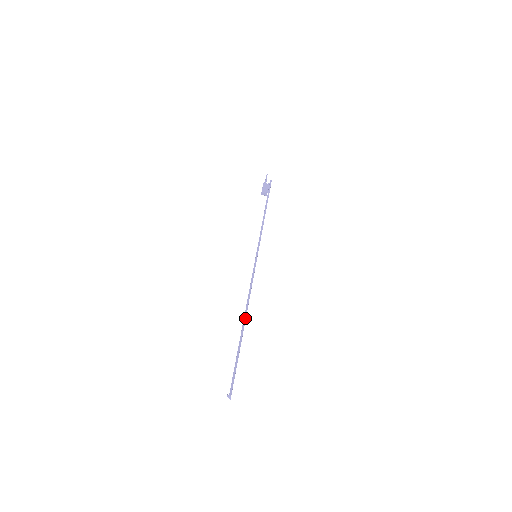
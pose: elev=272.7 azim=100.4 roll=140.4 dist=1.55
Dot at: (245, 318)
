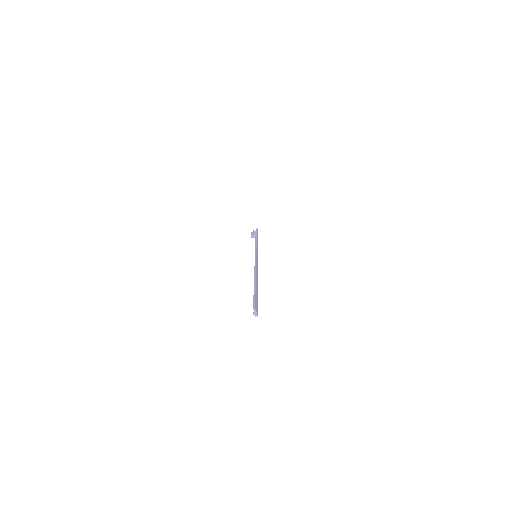
Dot at: (255, 276)
